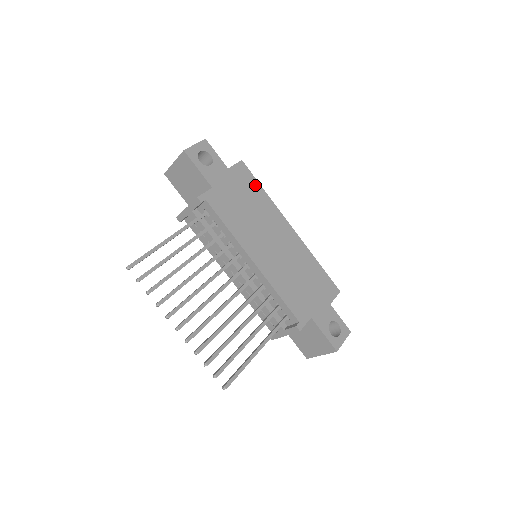
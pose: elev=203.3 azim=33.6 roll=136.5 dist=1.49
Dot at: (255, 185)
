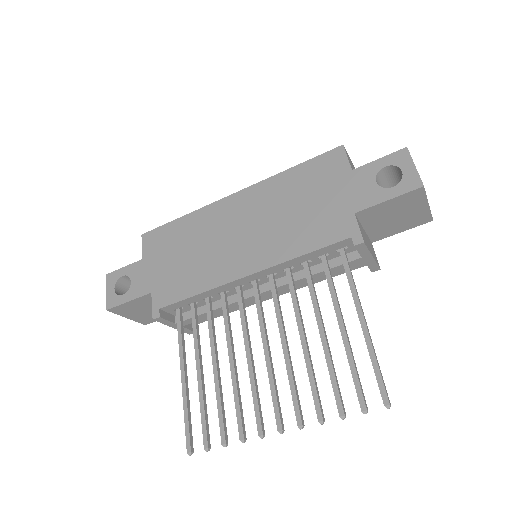
Dot at: (171, 228)
